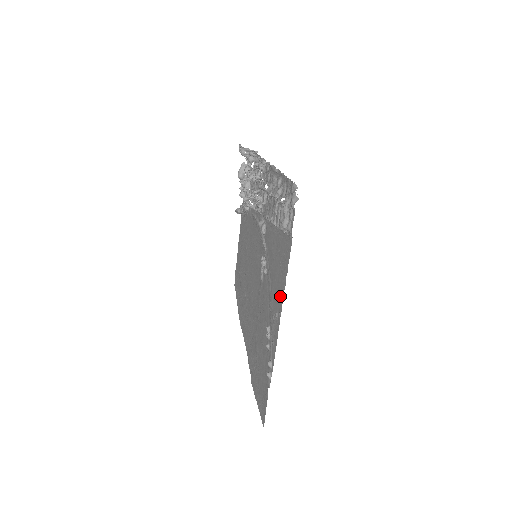
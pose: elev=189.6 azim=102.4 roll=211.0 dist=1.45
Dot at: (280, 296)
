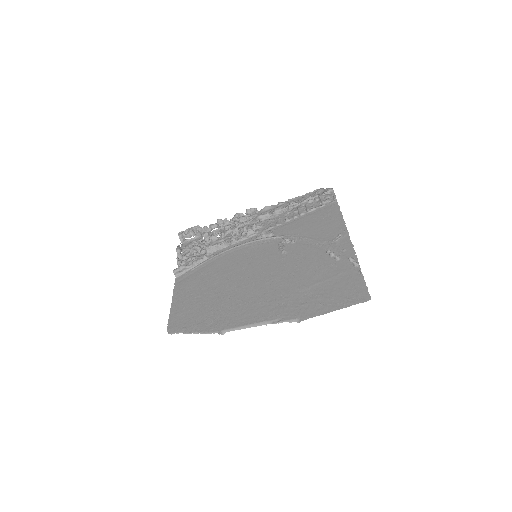
Dot at: (338, 226)
